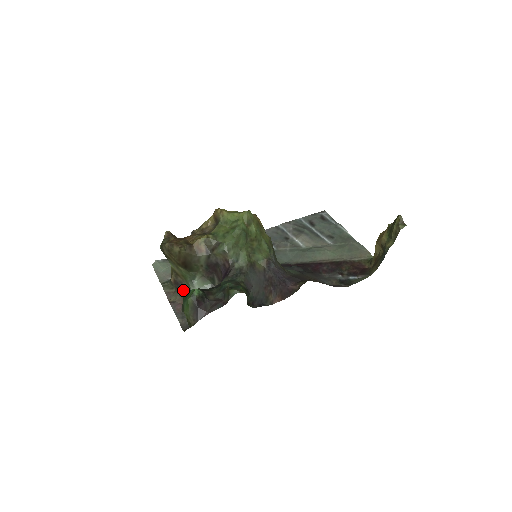
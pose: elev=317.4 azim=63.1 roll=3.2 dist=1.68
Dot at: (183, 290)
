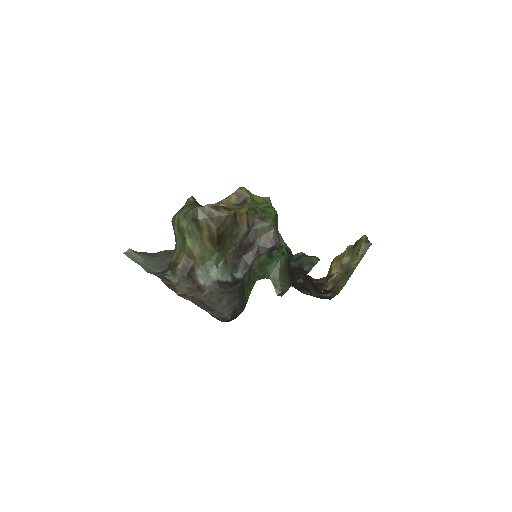
Dot at: (194, 280)
